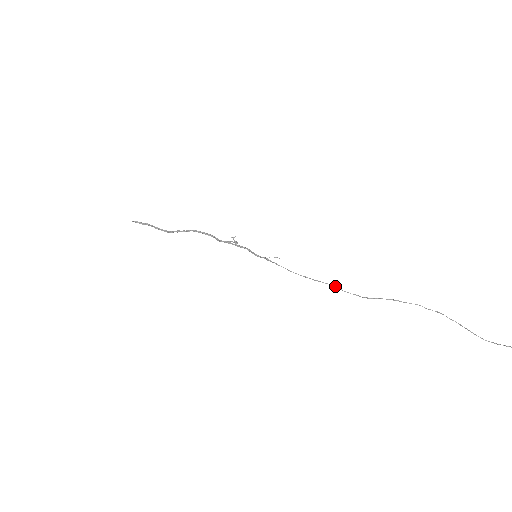
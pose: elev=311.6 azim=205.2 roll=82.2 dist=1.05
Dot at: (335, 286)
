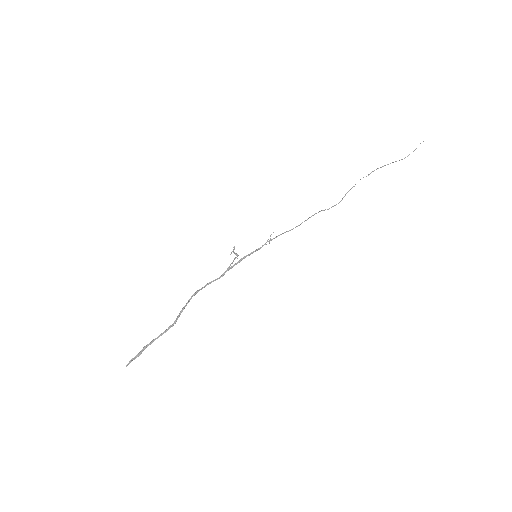
Dot at: (320, 211)
